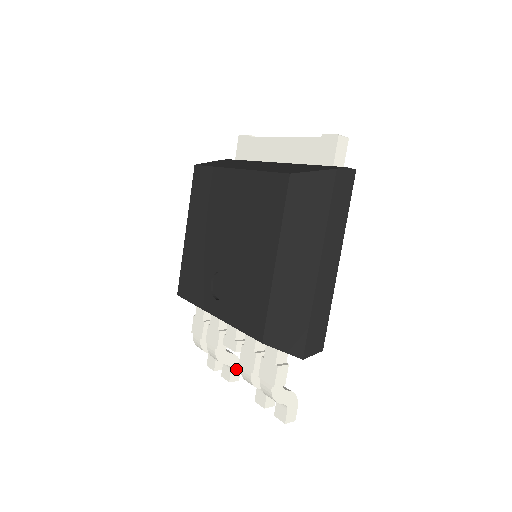
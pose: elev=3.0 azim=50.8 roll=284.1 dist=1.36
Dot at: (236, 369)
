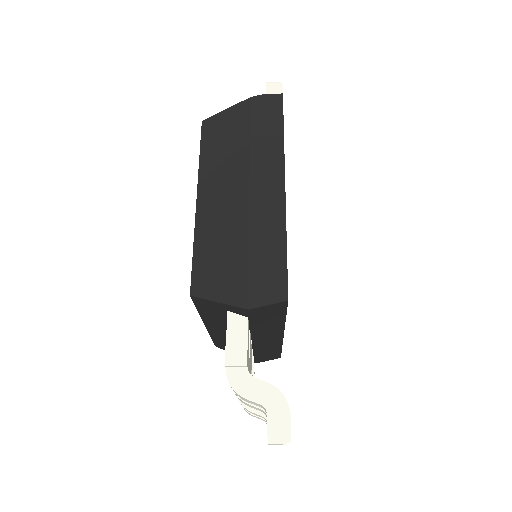
Dot at: occluded
